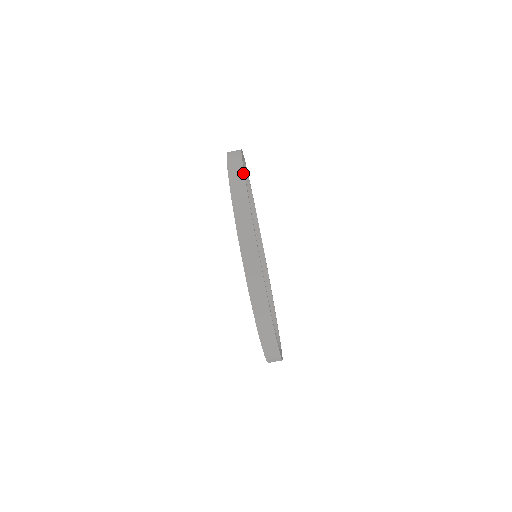
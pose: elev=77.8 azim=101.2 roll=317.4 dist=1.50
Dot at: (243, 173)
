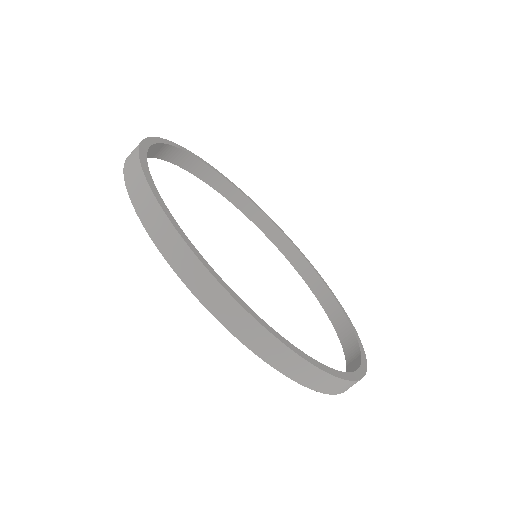
Dot at: (151, 194)
